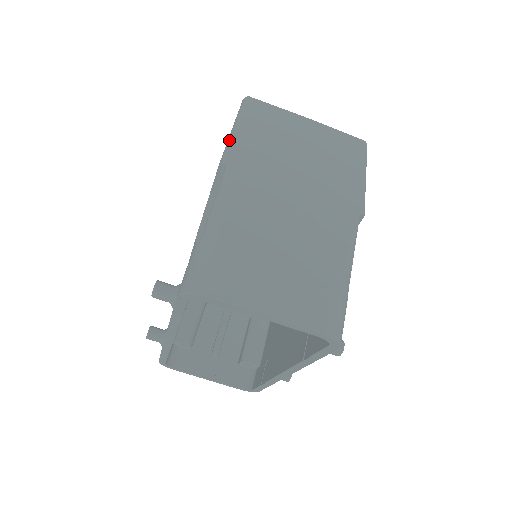
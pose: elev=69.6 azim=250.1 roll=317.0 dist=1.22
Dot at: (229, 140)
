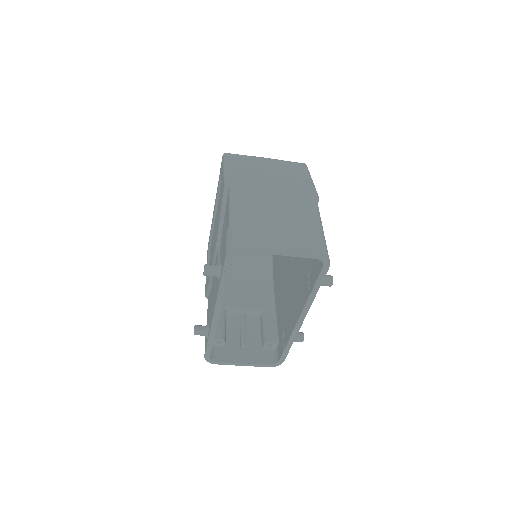
Dot at: (225, 175)
